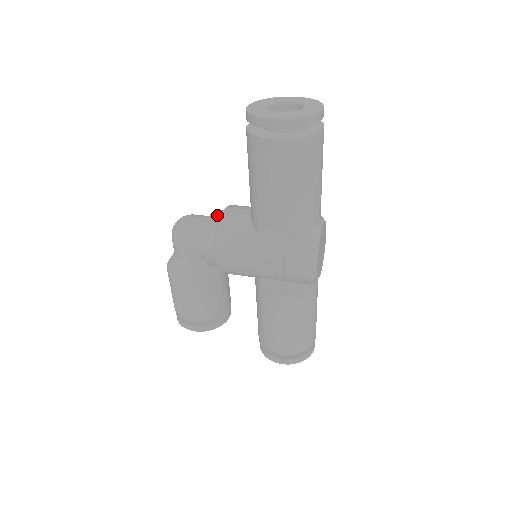
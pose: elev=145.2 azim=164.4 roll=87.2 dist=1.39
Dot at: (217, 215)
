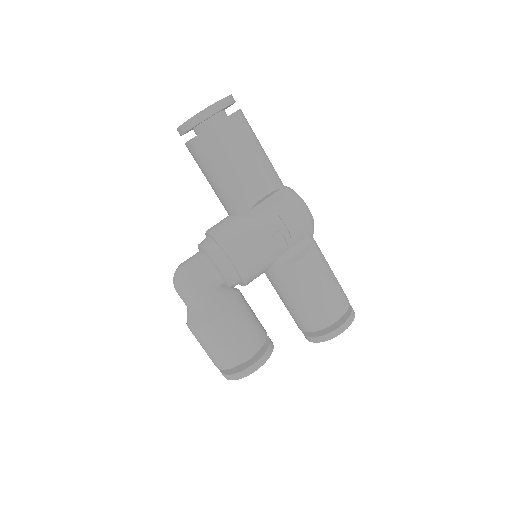
Dot at: (205, 240)
